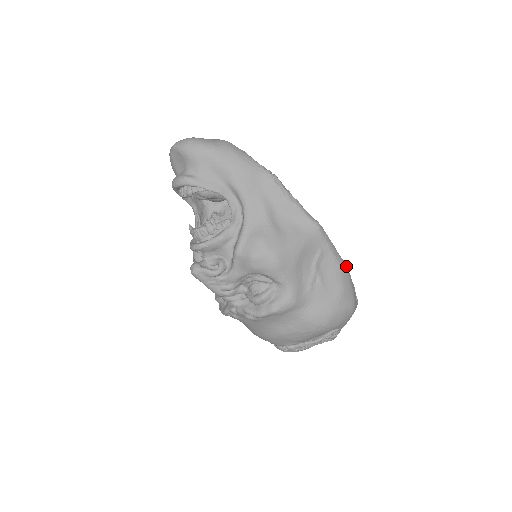
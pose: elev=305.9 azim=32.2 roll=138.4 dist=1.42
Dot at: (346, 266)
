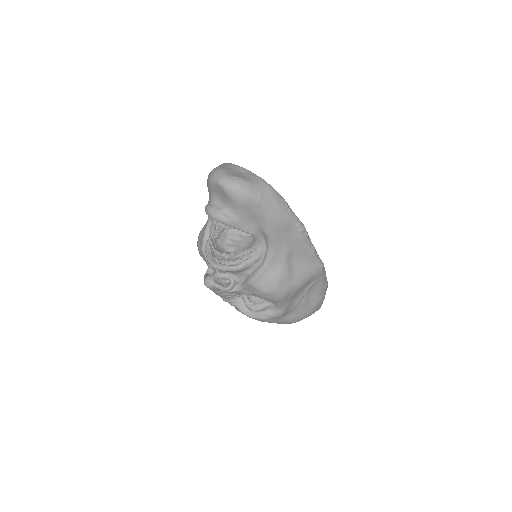
Dot at: occluded
